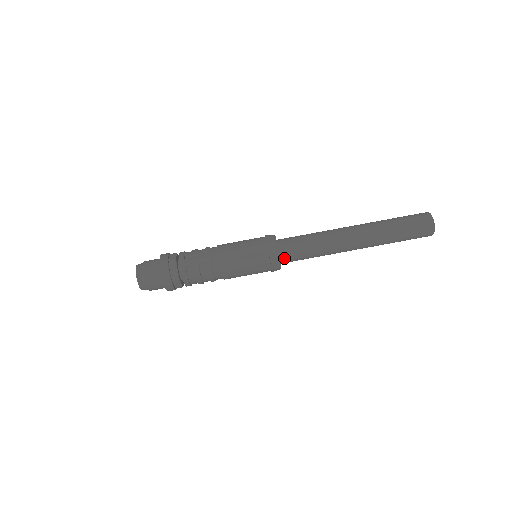
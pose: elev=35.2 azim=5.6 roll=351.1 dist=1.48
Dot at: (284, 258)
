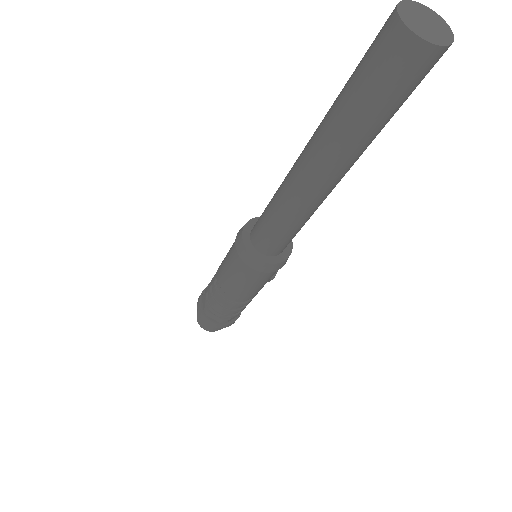
Dot at: (259, 246)
